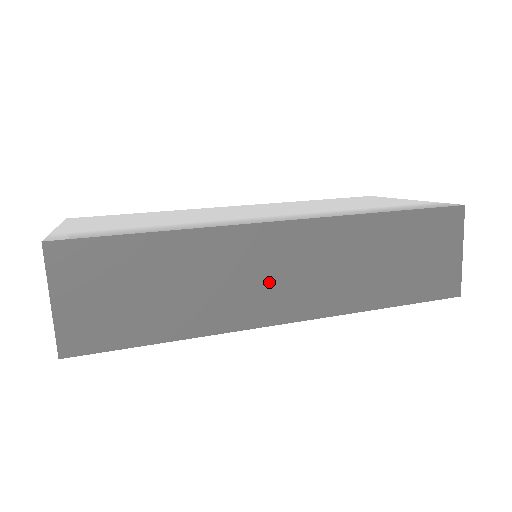
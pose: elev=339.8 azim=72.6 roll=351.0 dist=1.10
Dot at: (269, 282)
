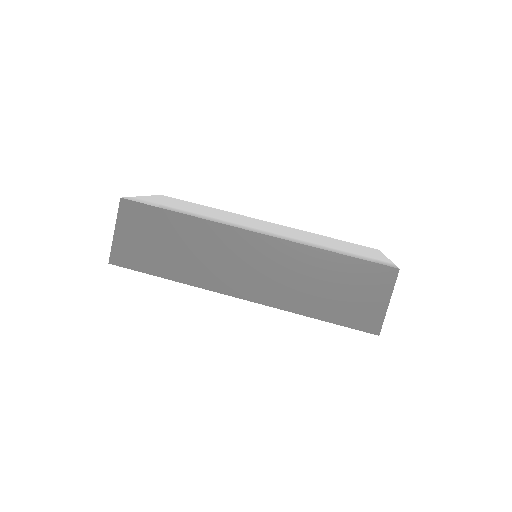
Dot at: (237, 268)
